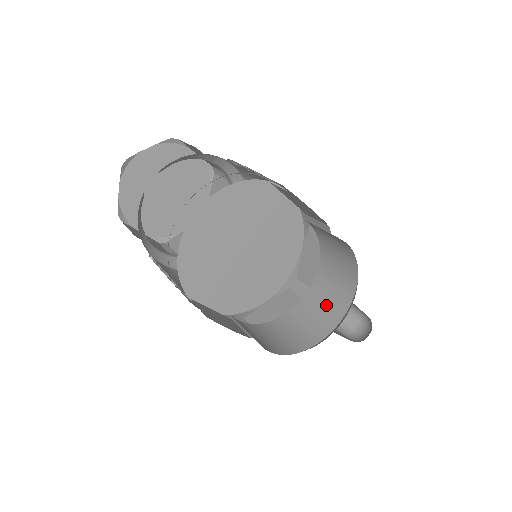
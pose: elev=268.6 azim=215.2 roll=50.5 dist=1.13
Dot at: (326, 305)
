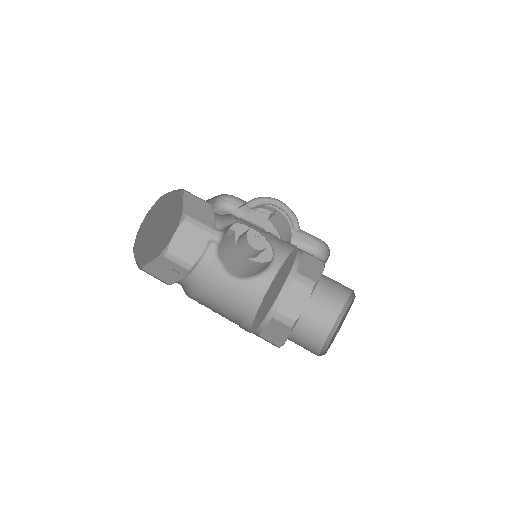
Dot at: (330, 299)
